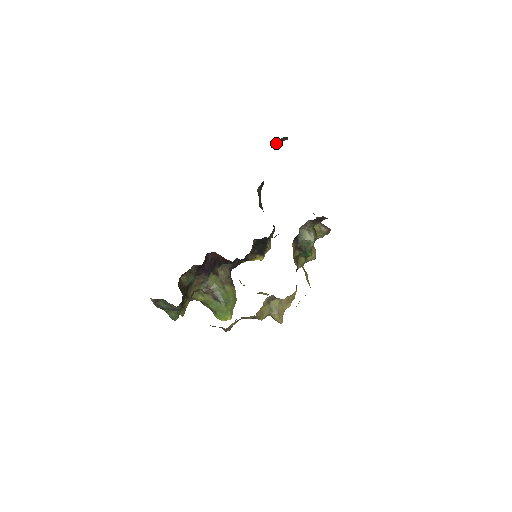
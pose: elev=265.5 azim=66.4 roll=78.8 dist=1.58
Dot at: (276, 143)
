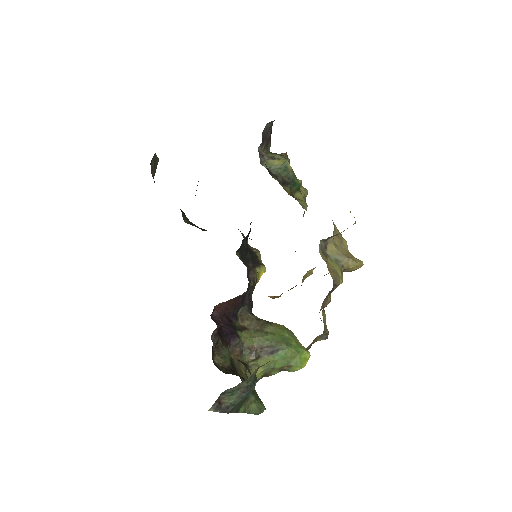
Dot at: (153, 172)
